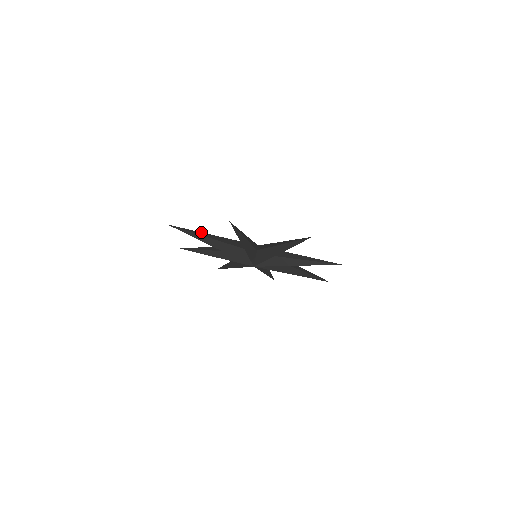
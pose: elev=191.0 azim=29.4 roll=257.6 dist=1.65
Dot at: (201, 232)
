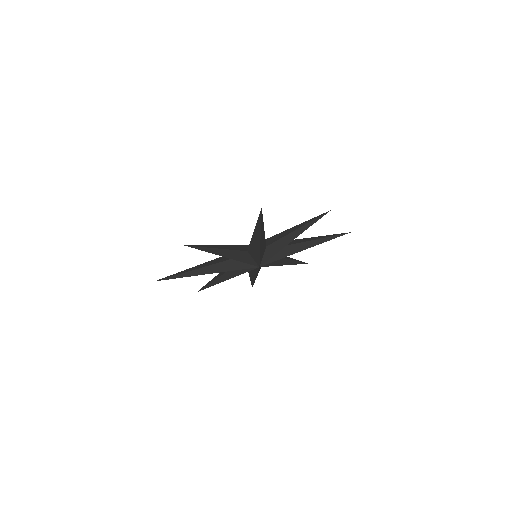
Dot at: (189, 268)
